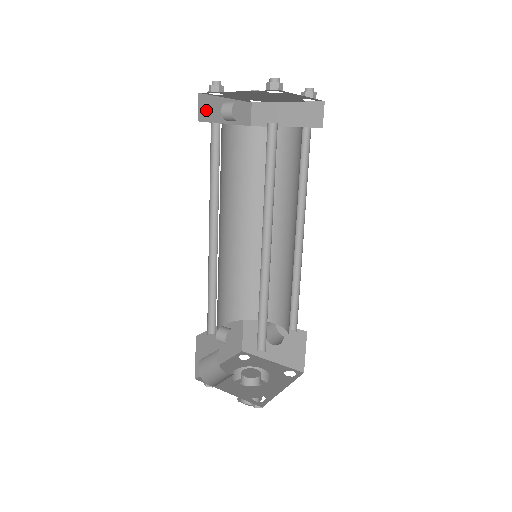
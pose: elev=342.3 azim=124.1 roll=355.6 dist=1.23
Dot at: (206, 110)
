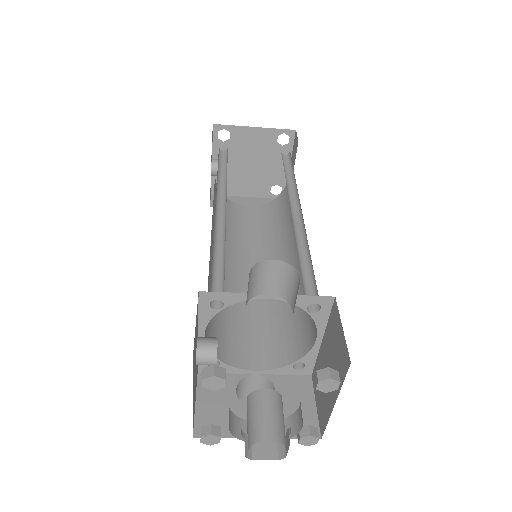
Dot at: occluded
